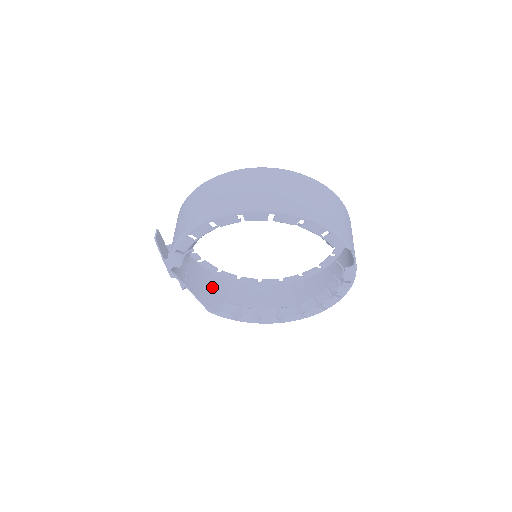
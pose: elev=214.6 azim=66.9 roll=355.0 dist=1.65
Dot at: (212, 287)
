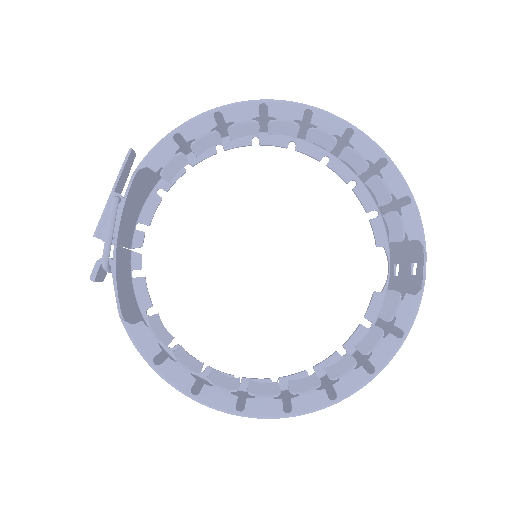
Dot at: (134, 313)
